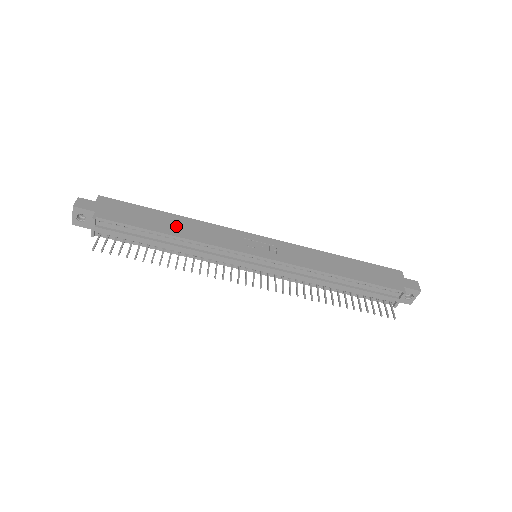
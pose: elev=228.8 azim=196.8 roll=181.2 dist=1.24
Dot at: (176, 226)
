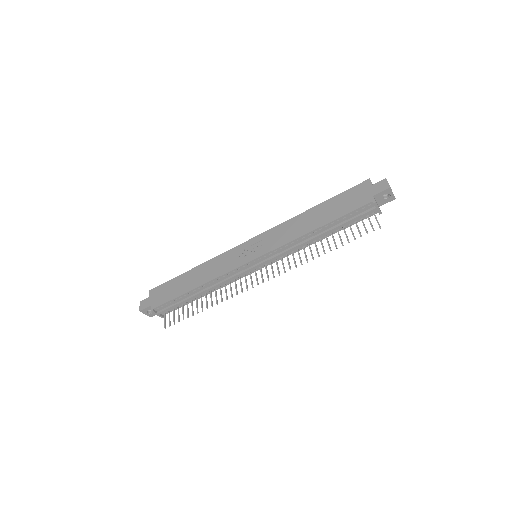
Dot at: (195, 278)
